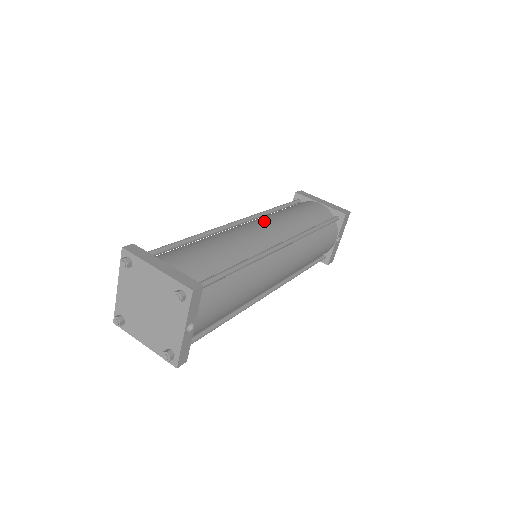
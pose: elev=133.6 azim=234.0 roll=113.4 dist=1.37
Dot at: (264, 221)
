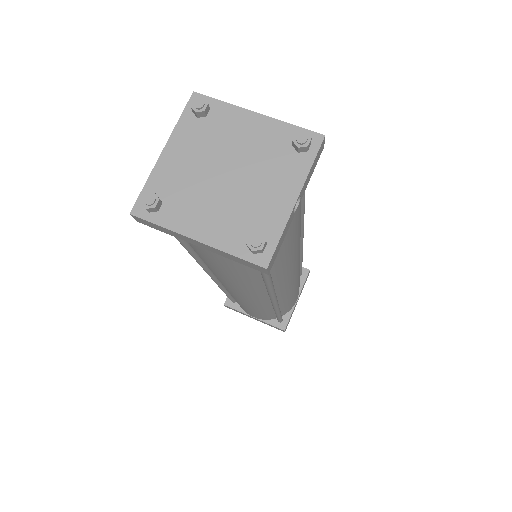
Dot at: occluded
